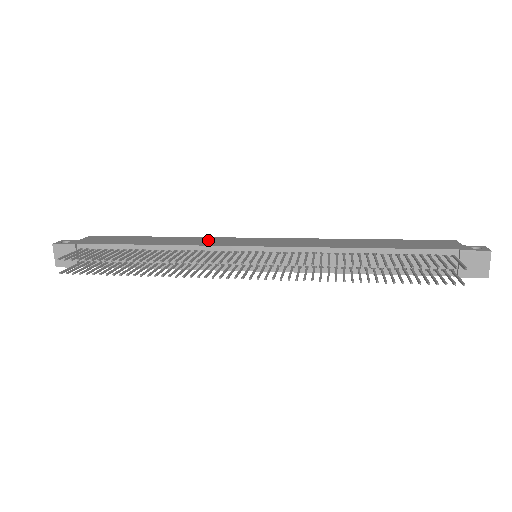
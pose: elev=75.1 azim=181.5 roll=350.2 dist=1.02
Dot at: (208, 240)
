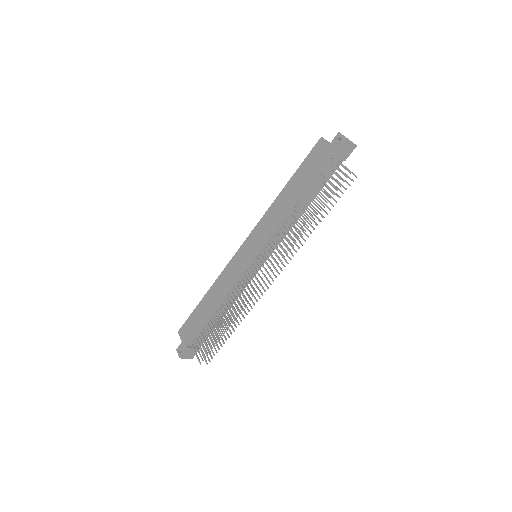
Dot at: (228, 275)
